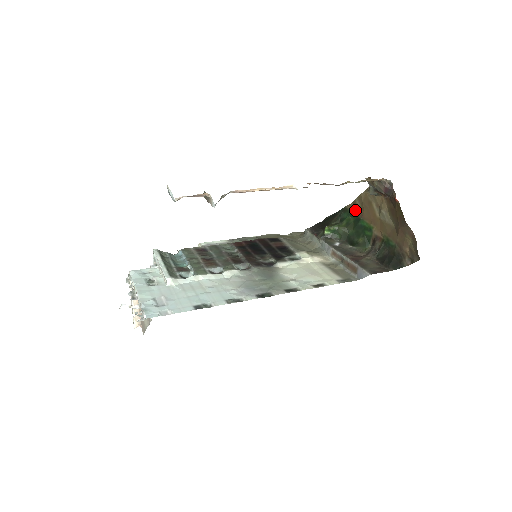
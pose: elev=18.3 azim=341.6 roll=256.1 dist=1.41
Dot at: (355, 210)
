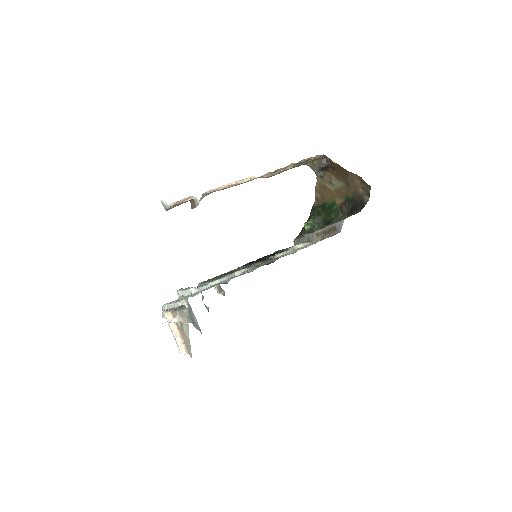
Dot at: (319, 202)
